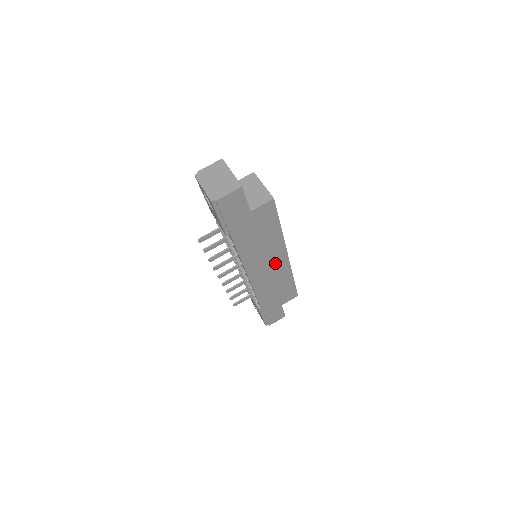
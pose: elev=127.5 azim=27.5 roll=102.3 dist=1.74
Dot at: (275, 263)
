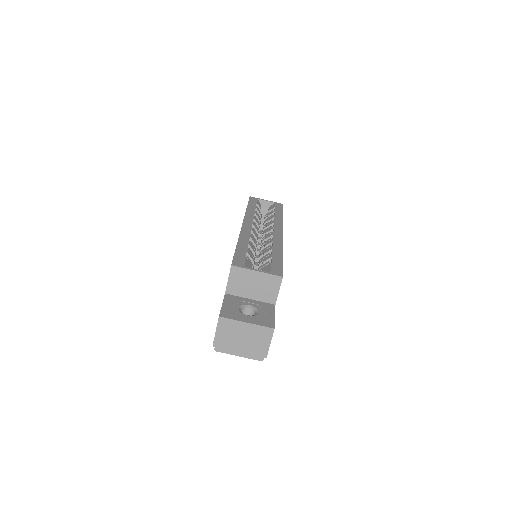
Dot at: occluded
